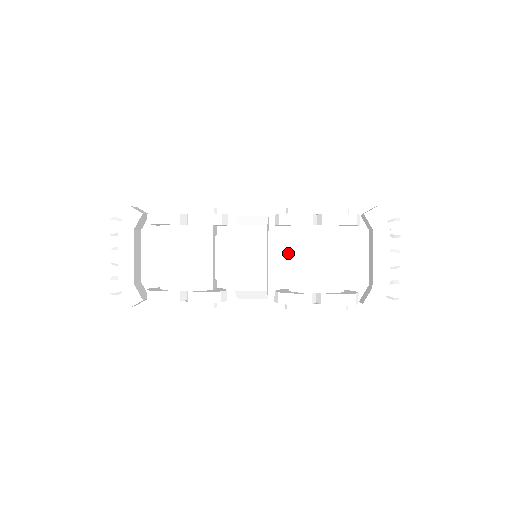
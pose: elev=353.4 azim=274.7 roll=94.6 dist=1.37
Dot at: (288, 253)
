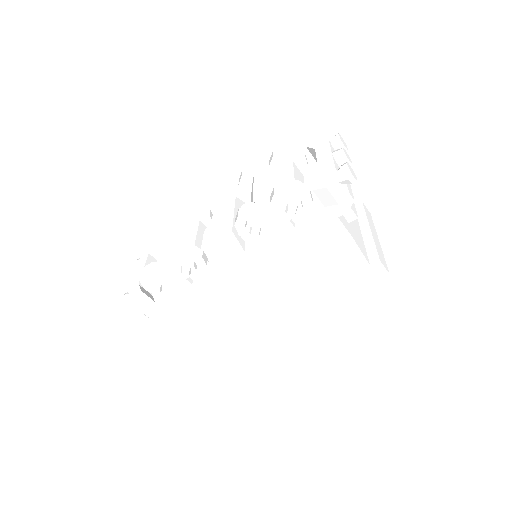
Dot at: occluded
